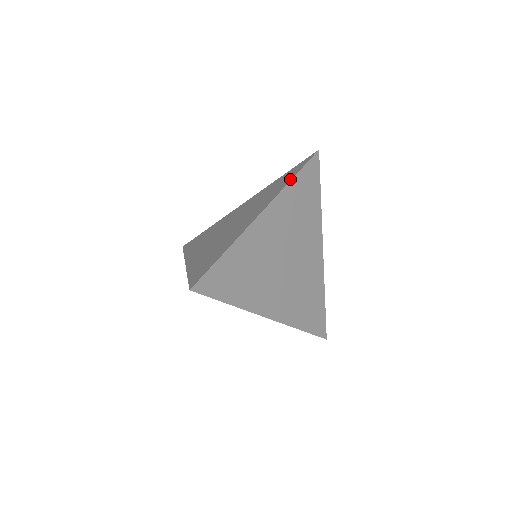
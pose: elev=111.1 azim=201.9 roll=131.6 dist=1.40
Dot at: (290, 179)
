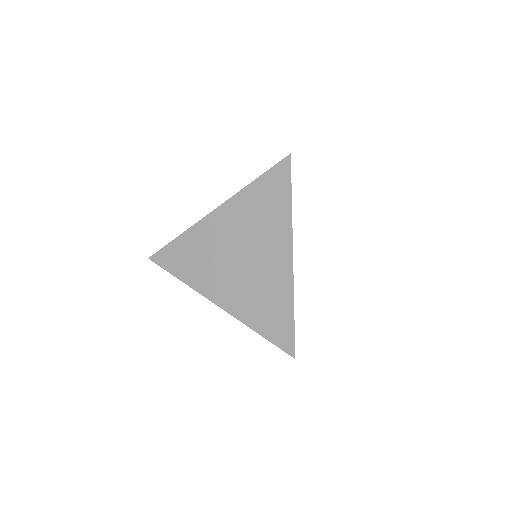
Dot at: occluded
